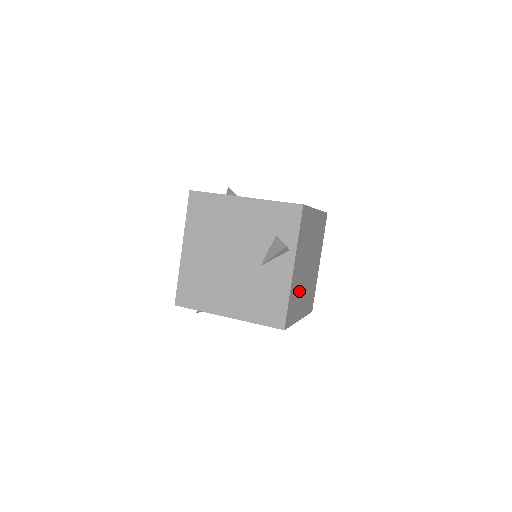
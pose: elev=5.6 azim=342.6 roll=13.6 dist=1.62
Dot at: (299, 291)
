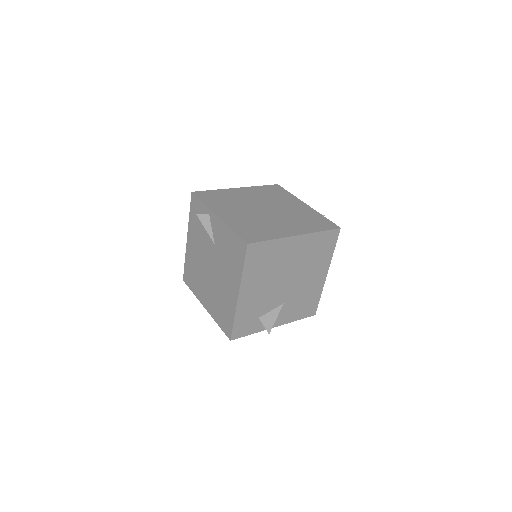
Dot at: (261, 223)
